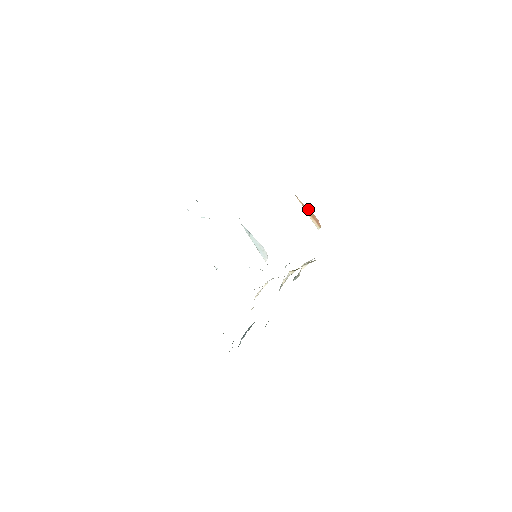
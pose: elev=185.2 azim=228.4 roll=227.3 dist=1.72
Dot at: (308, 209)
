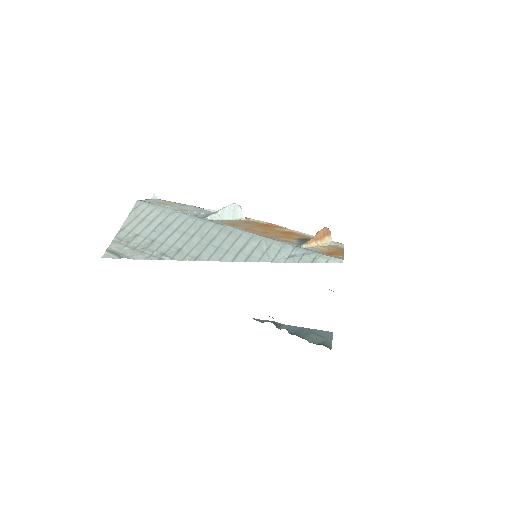
Dot at: (318, 234)
